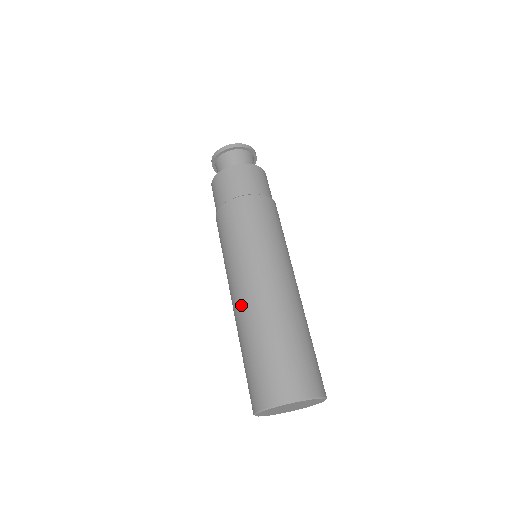
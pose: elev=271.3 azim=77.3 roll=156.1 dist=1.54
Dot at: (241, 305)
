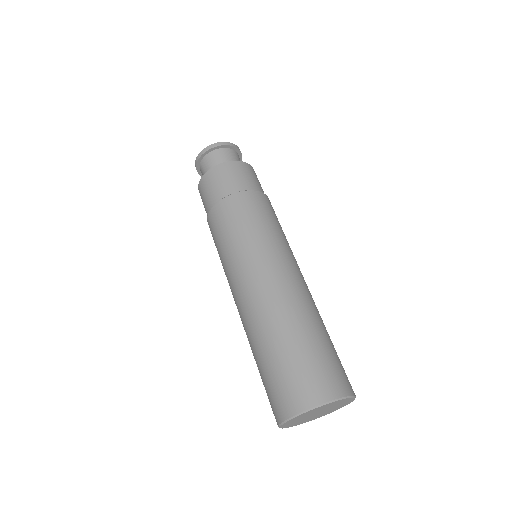
Dot at: occluded
